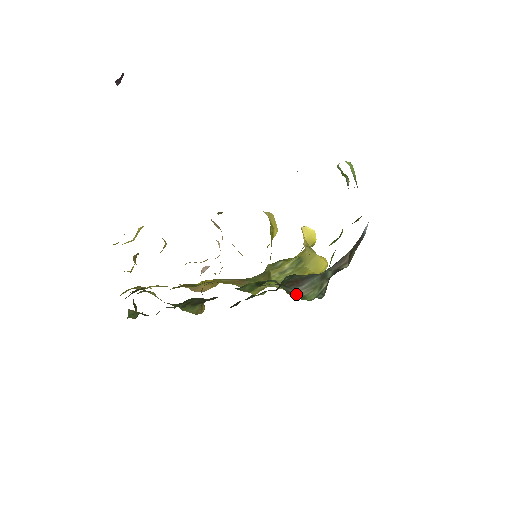
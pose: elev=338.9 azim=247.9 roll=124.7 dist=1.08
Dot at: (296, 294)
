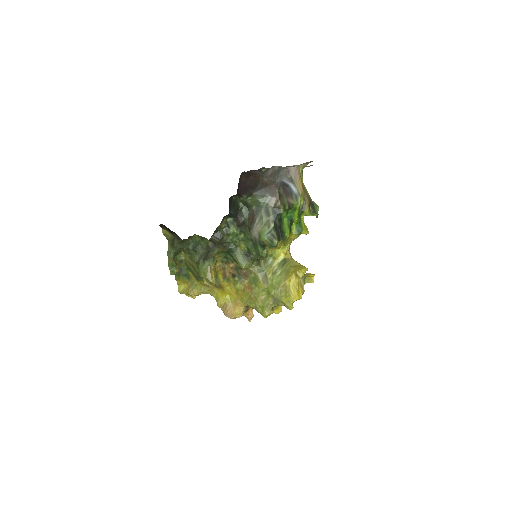
Dot at: (257, 236)
